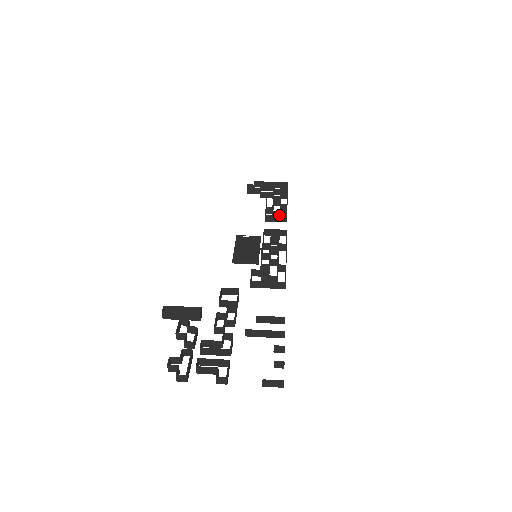
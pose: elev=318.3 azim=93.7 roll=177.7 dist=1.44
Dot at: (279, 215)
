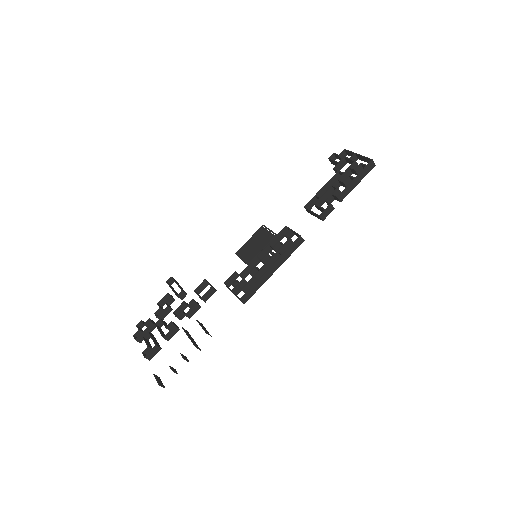
Dot at: (321, 209)
